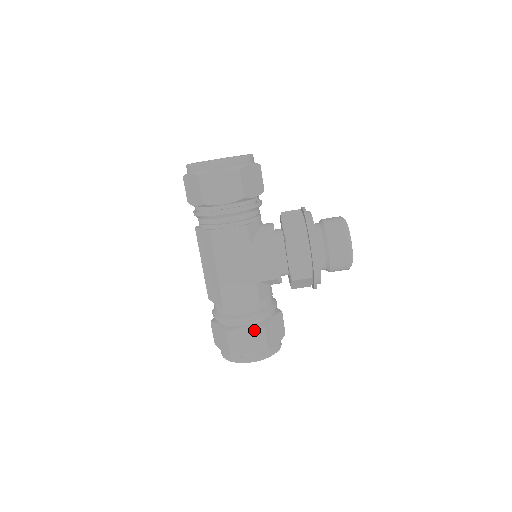
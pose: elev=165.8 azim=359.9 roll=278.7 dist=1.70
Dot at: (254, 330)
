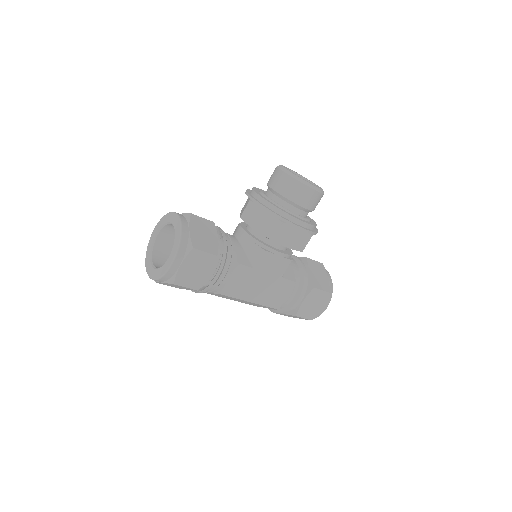
Dot at: (310, 296)
